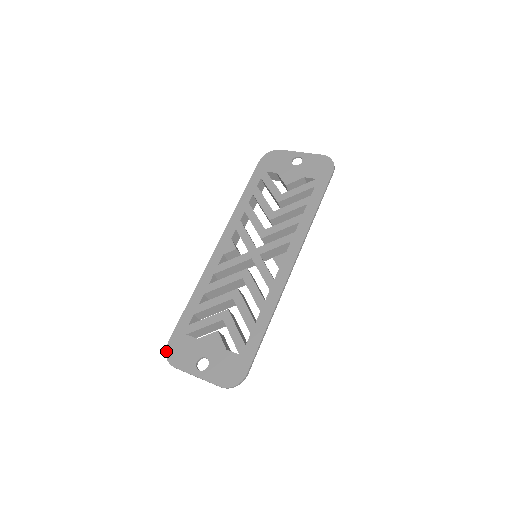
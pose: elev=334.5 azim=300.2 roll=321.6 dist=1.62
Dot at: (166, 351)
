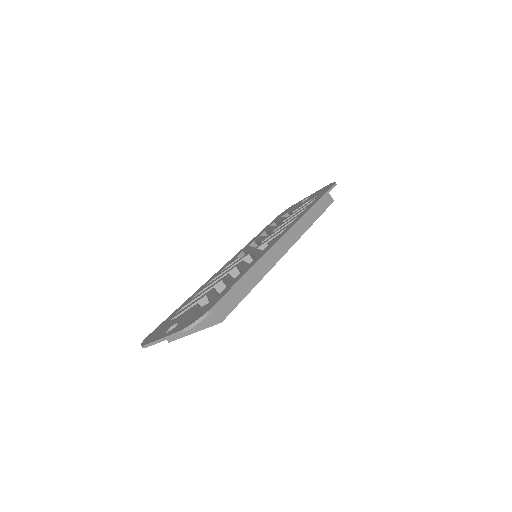
Dot at: (143, 340)
